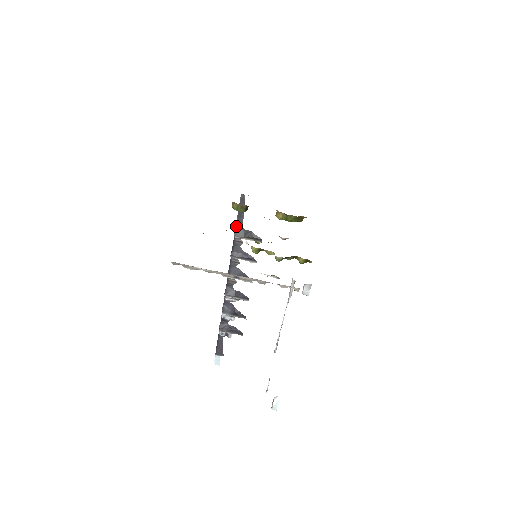
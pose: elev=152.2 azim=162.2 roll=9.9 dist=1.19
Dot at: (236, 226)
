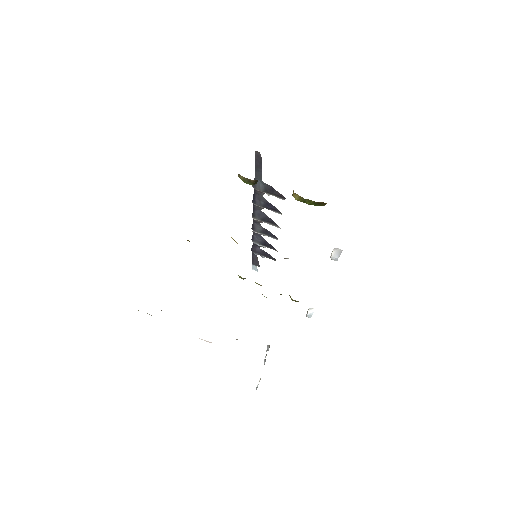
Dot at: (255, 178)
